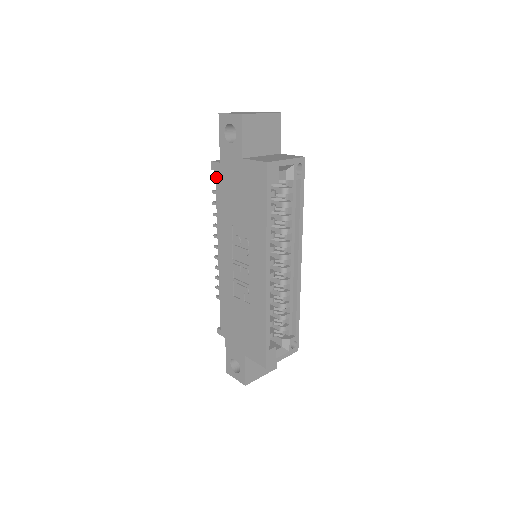
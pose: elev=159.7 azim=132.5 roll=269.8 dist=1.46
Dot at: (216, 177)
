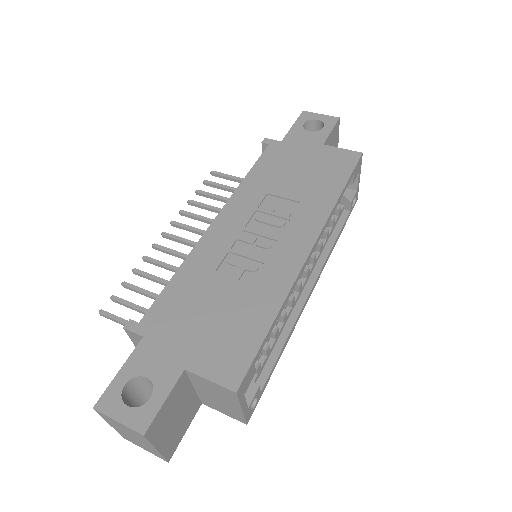
Dot at: (266, 150)
